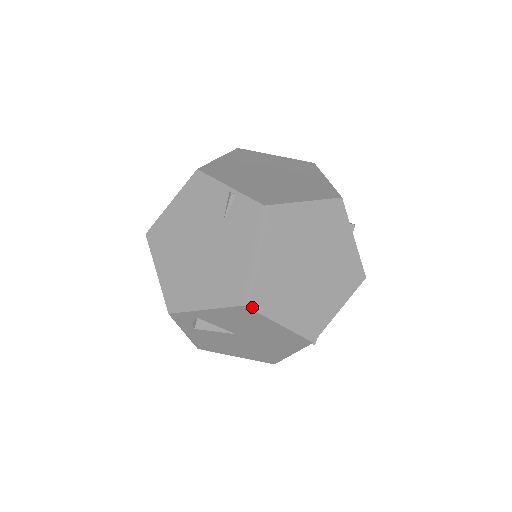
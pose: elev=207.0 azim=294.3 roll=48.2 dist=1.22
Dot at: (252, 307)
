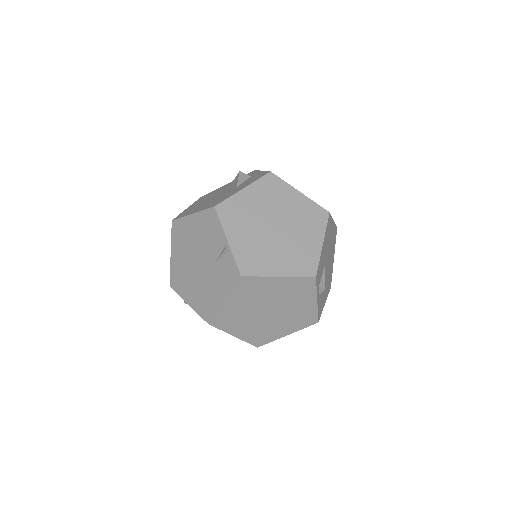
Dot at: (214, 325)
